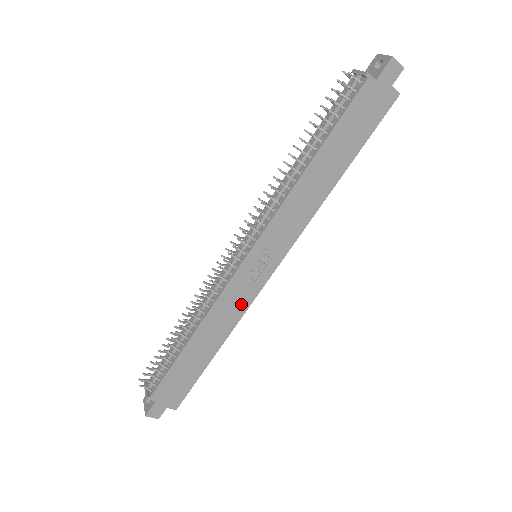
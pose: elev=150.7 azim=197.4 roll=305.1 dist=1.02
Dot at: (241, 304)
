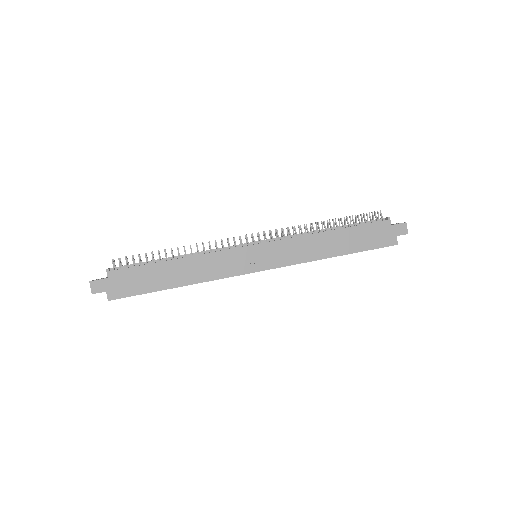
Dot at: (222, 271)
